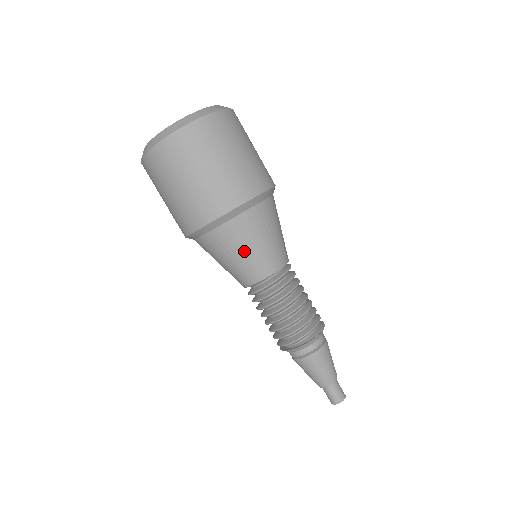
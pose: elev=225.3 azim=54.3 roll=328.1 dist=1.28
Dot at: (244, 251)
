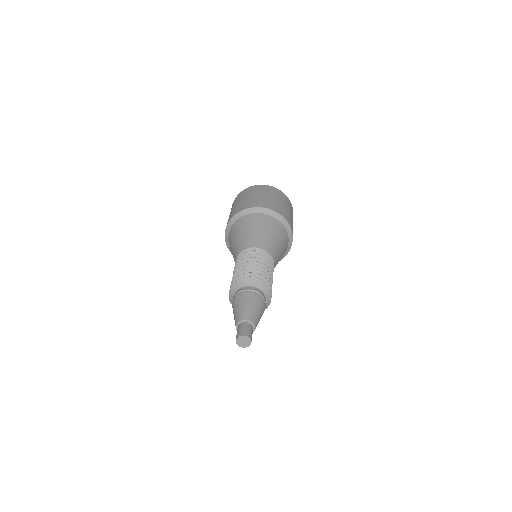
Dot at: (269, 232)
